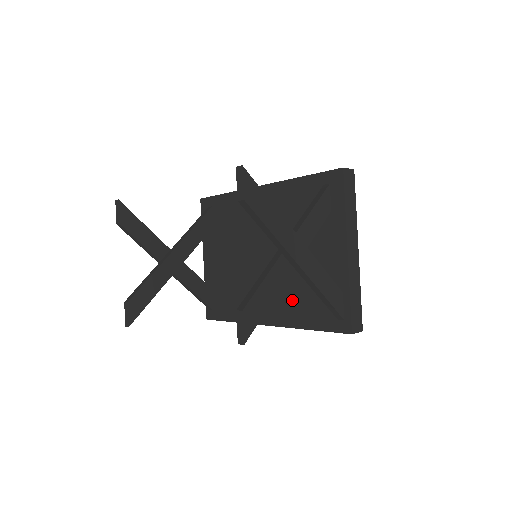
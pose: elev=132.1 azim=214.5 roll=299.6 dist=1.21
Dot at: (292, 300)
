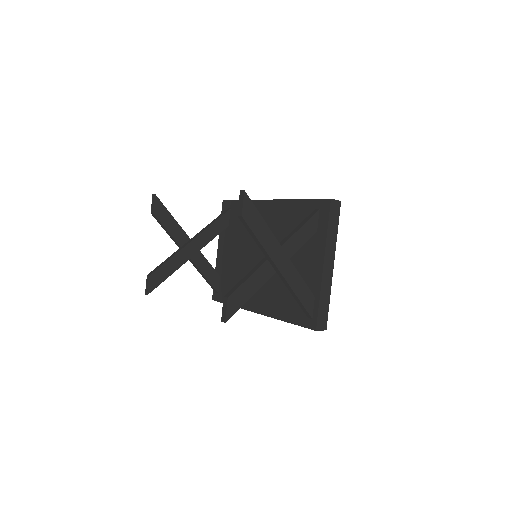
Dot at: (278, 296)
